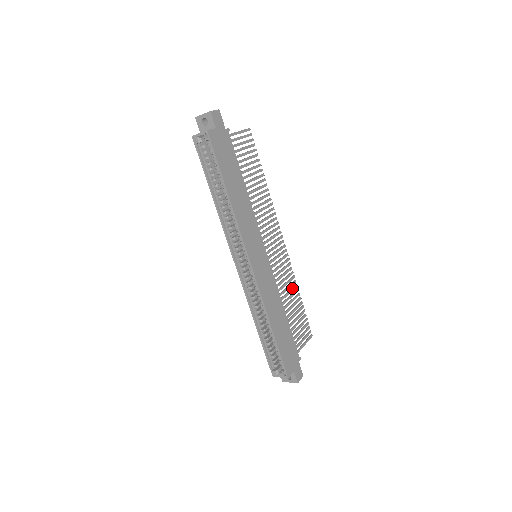
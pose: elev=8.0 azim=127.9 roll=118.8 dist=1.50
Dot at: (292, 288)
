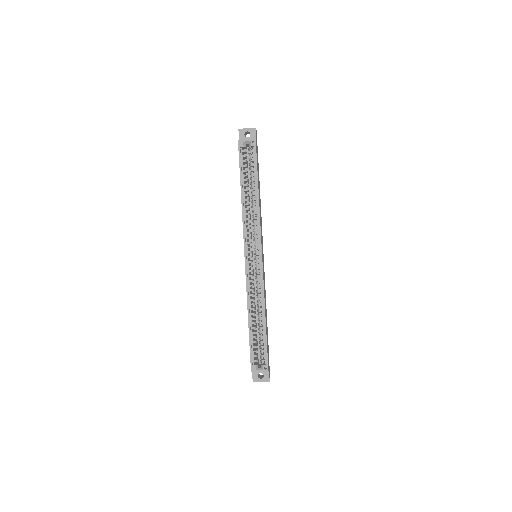
Dot at: occluded
